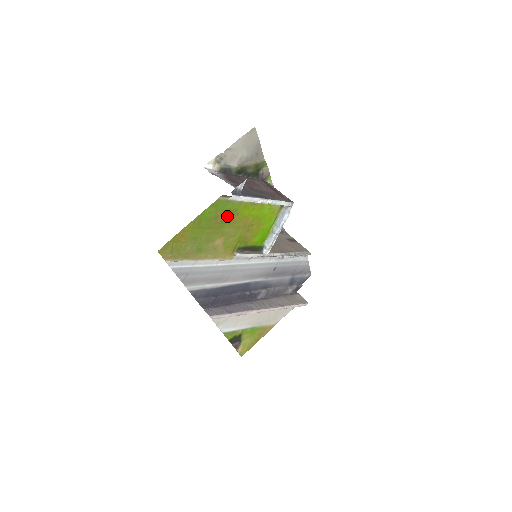
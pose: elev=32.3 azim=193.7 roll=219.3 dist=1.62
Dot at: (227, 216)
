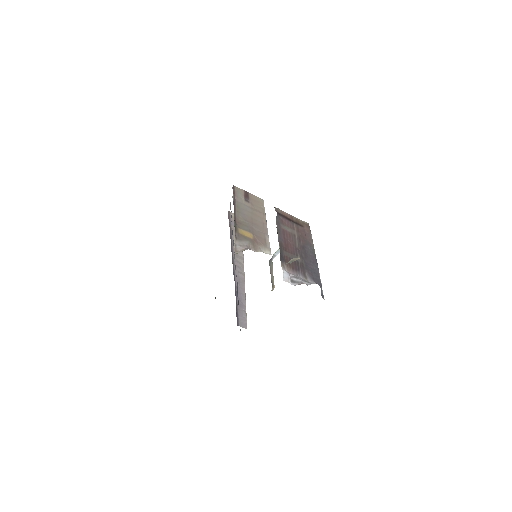
Dot at: occluded
